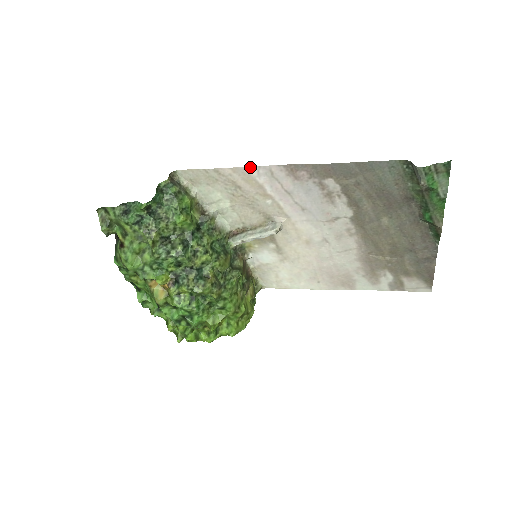
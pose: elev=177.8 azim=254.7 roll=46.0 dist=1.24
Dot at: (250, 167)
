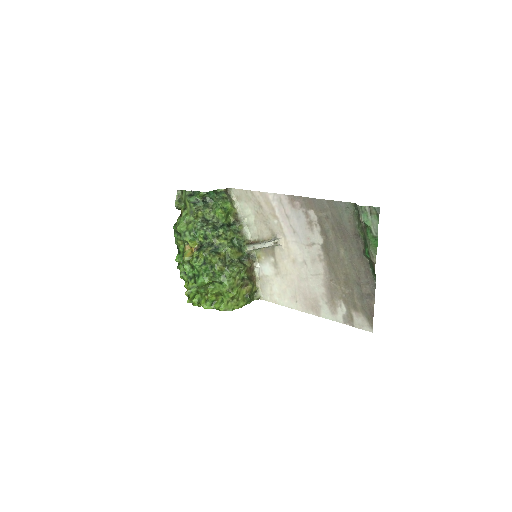
Dot at: (270, 193)
